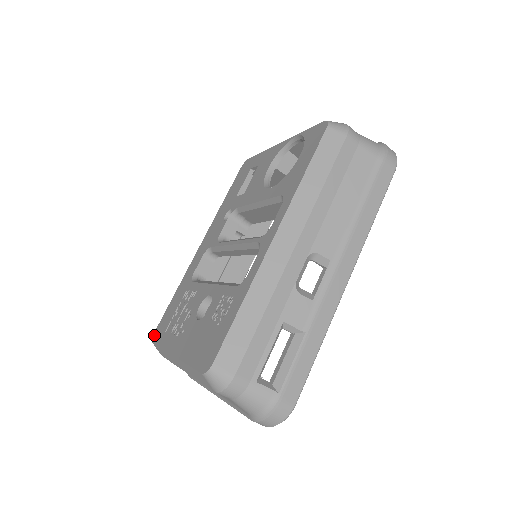
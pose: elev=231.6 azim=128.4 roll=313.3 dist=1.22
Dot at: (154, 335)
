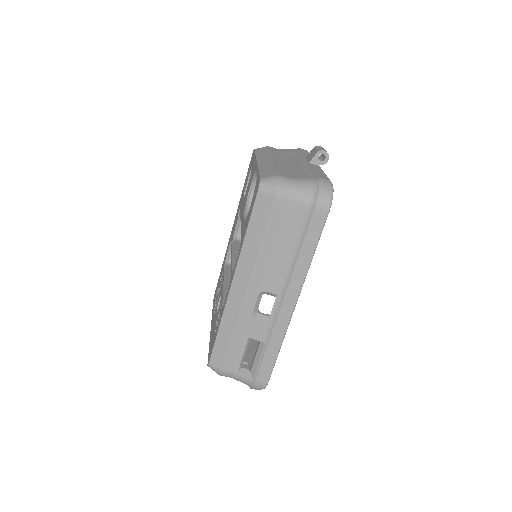
Dot at: (214, 295)
